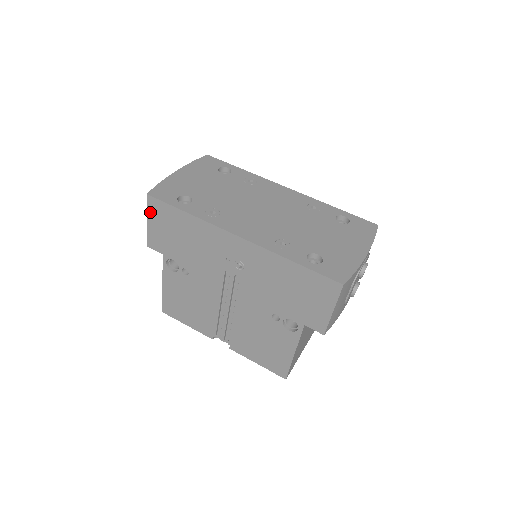
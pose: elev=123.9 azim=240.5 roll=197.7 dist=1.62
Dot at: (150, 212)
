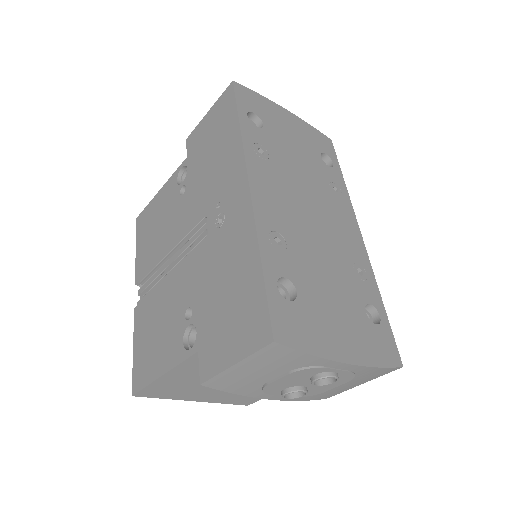
Dot at: (218, 103)
